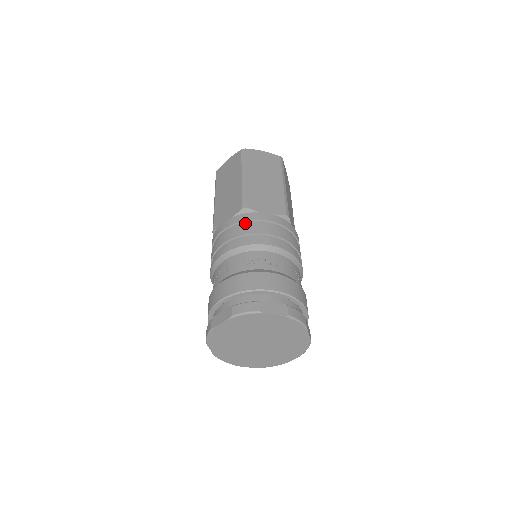
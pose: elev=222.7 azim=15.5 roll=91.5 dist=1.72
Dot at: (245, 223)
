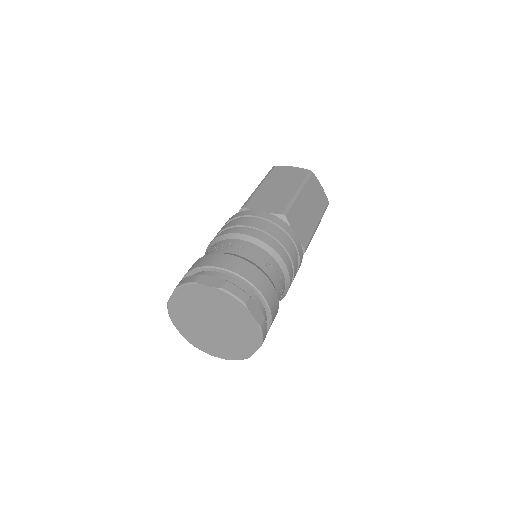
Dot at: (235, 219)
